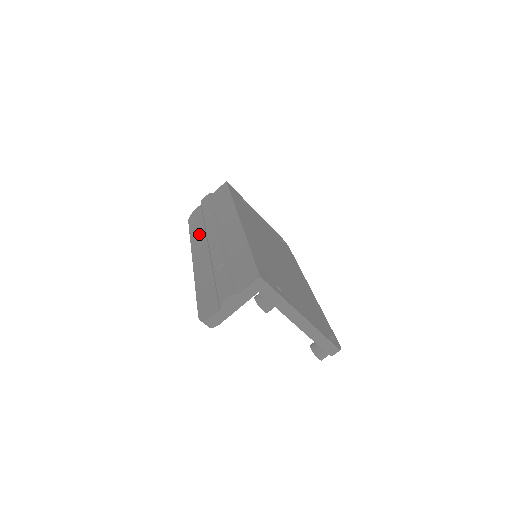
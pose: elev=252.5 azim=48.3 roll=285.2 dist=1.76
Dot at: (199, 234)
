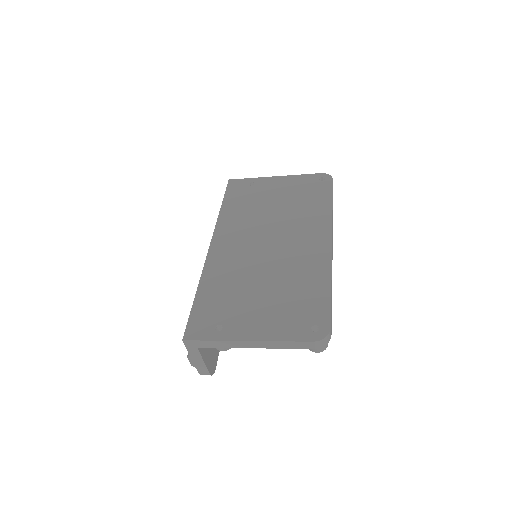
Dot at: occluded
